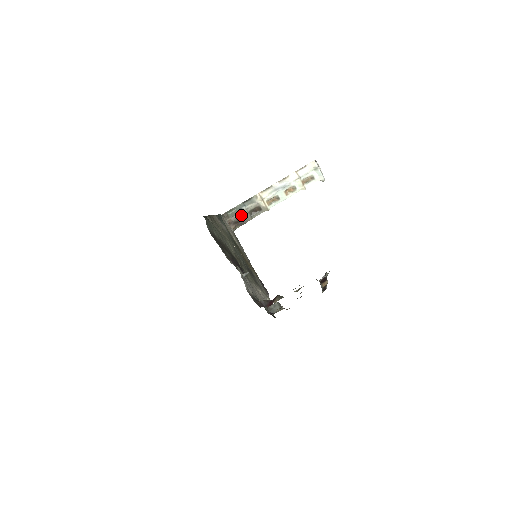
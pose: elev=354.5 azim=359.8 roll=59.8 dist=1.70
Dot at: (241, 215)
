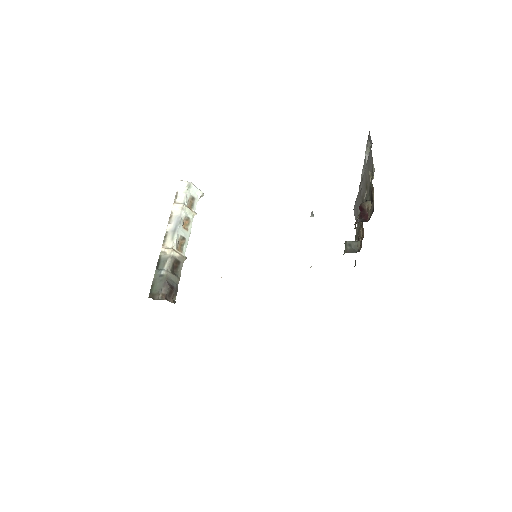
Dot at: (168, 282)
